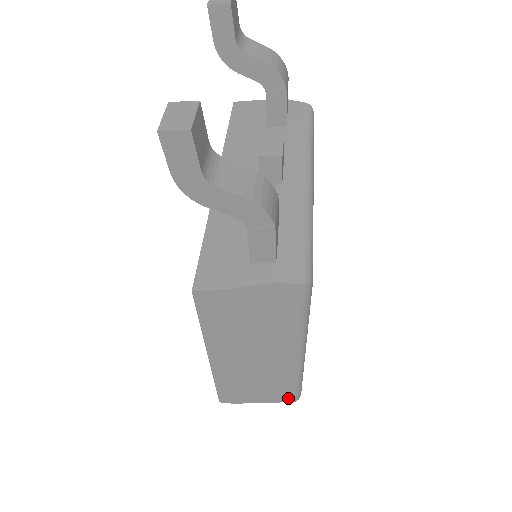
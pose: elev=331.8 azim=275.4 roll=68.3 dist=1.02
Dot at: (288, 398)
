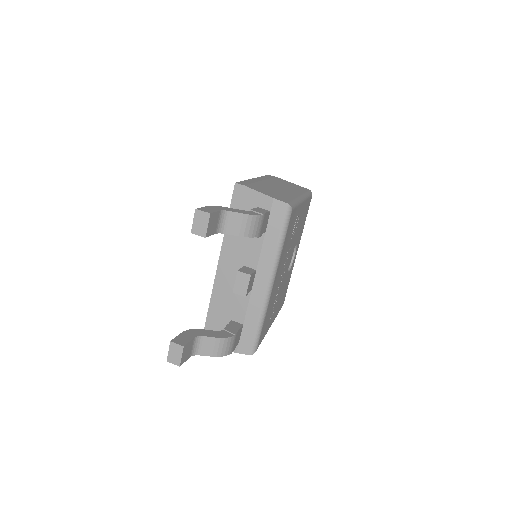
Dot at: occluded
